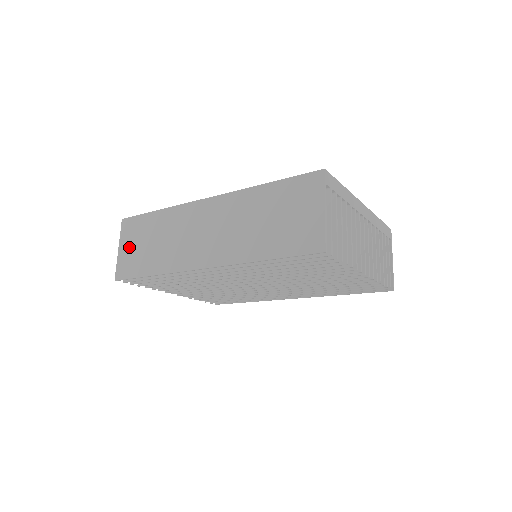
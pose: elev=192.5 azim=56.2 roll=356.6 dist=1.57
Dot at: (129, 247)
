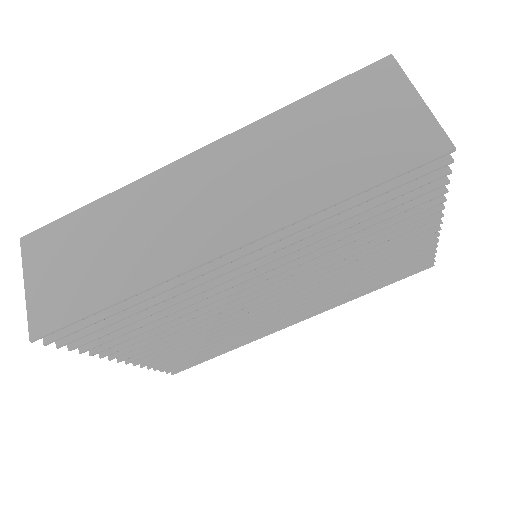
Dot at: (49, 275)
